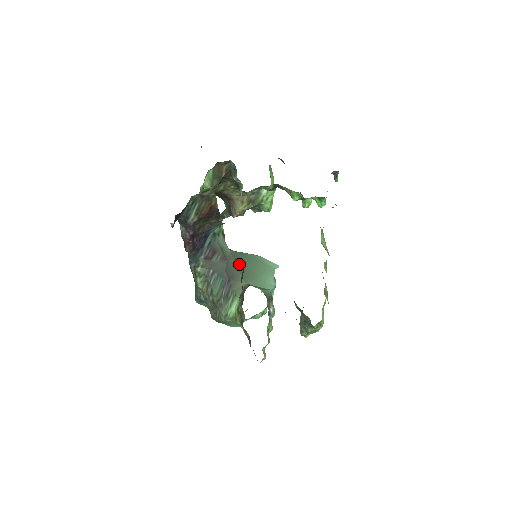
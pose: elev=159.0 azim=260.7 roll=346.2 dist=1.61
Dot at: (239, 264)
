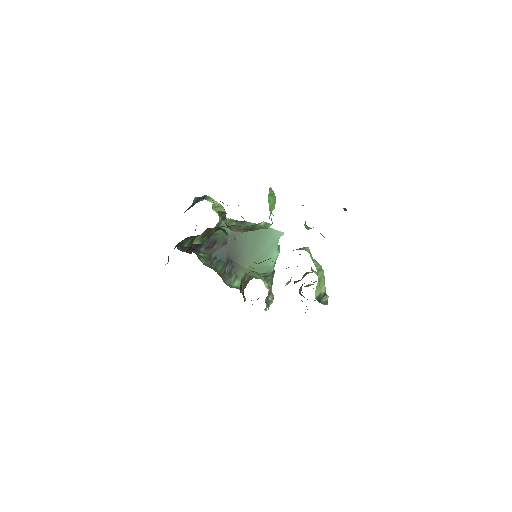
Dot at: (241, 244)
